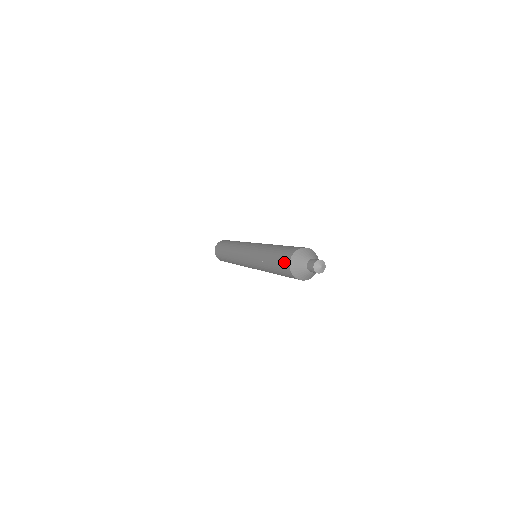
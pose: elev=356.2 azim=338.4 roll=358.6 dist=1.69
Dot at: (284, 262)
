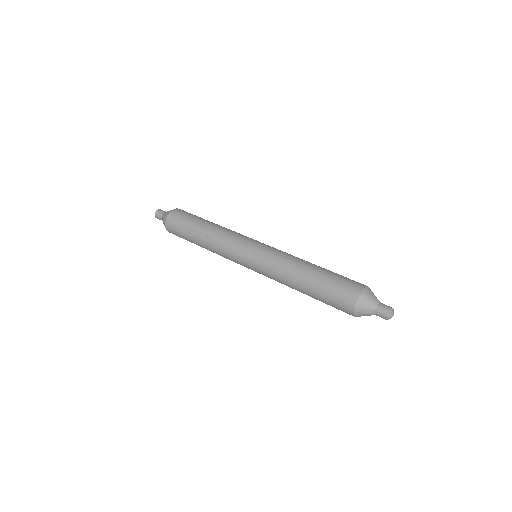
Dot at: (343, 306)
